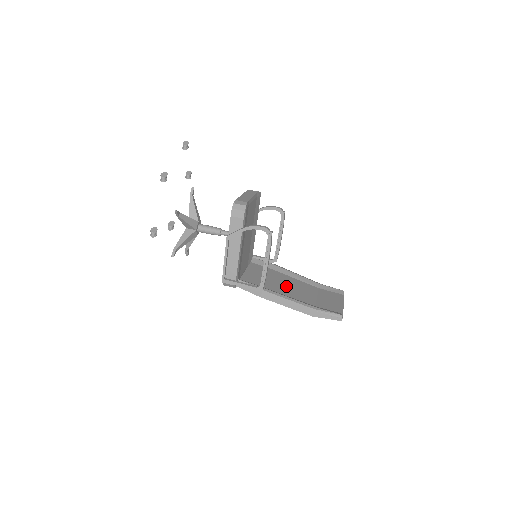
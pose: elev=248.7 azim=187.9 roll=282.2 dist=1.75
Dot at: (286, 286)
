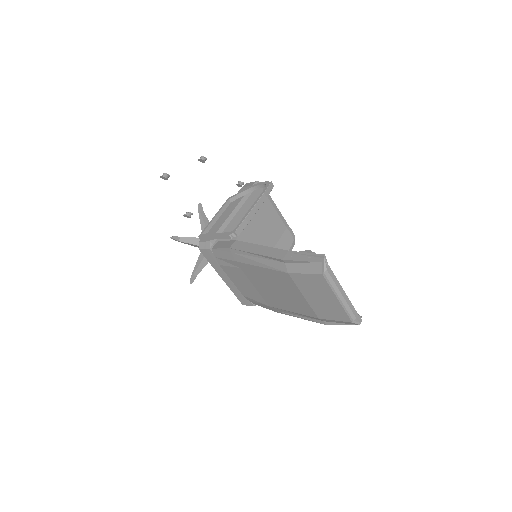
Dot at: occluded
